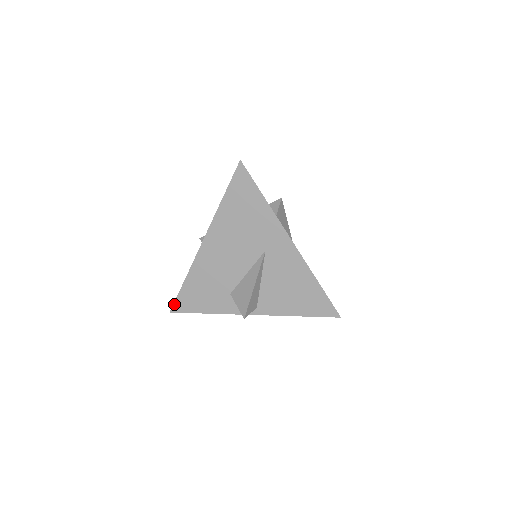
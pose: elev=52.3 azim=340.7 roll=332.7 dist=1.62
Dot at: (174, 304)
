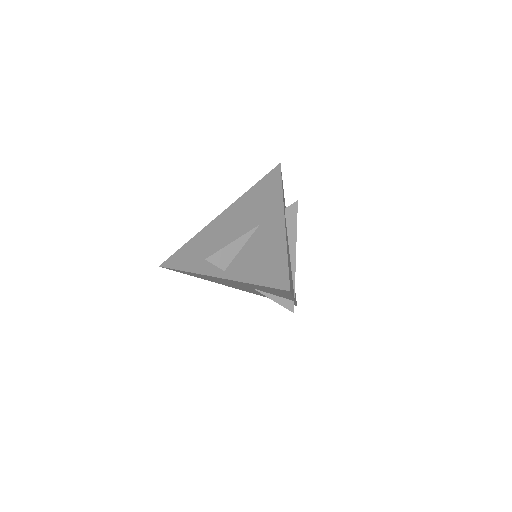
Dot at: (167, 260)
